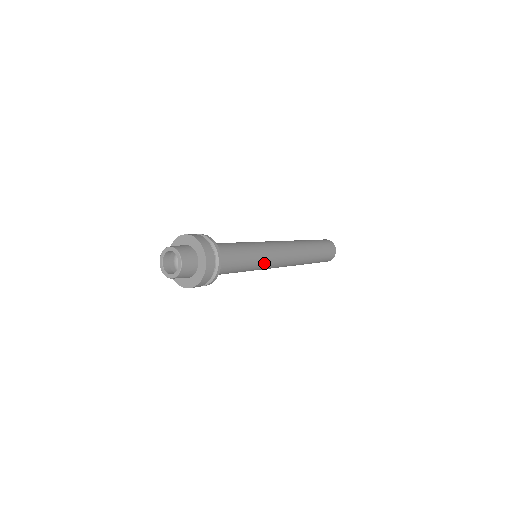
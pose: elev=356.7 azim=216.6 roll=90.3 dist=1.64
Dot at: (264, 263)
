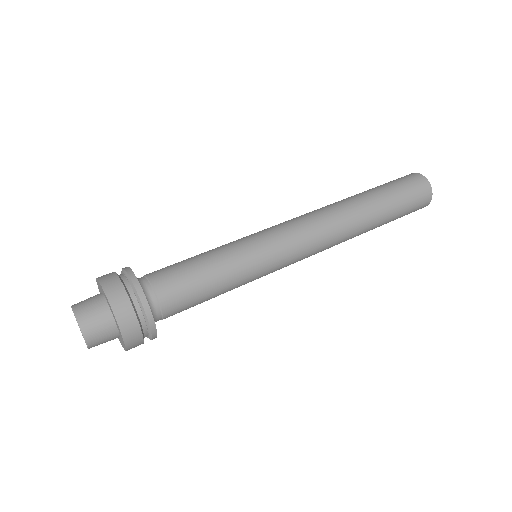
Dot at: (263, 273)
